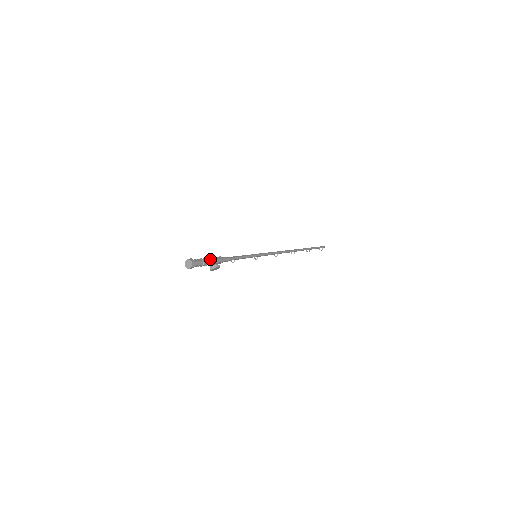
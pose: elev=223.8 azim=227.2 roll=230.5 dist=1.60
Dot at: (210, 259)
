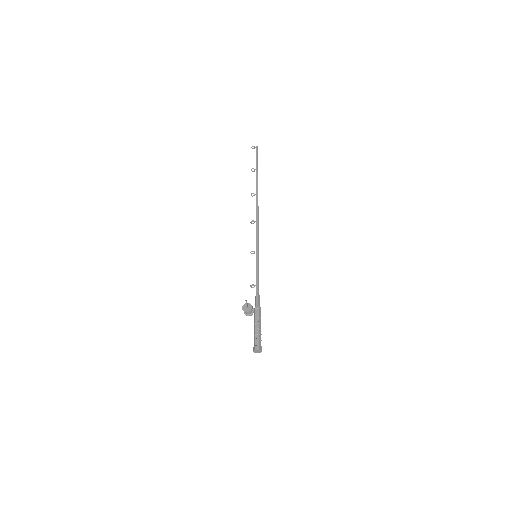
Dot at: (260, 325)
